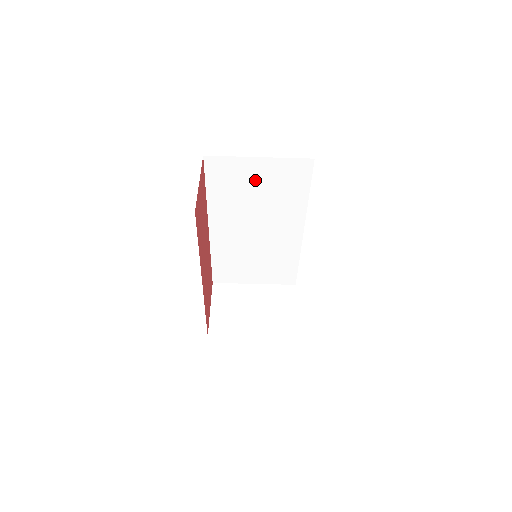
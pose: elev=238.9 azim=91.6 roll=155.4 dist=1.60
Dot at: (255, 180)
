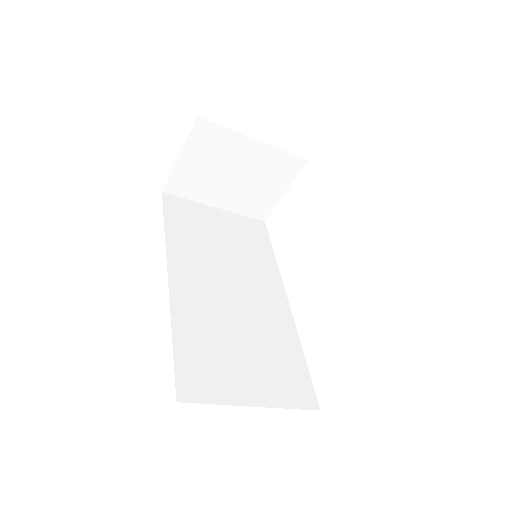
Dot at: occluded
